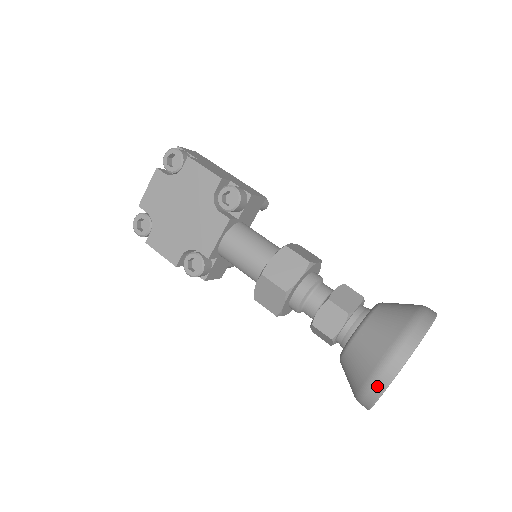
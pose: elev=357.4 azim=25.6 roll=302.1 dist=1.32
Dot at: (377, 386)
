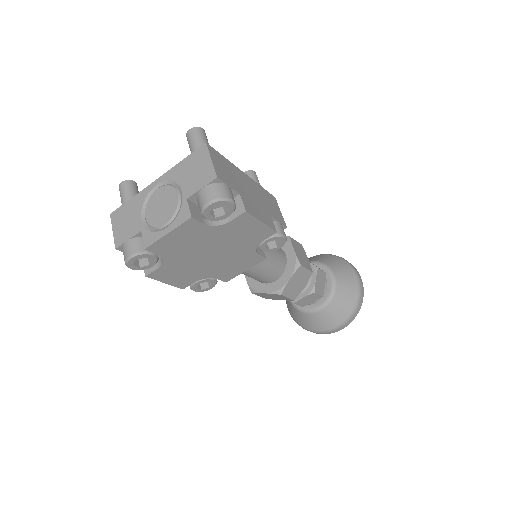
Dot at: (328, 333)
